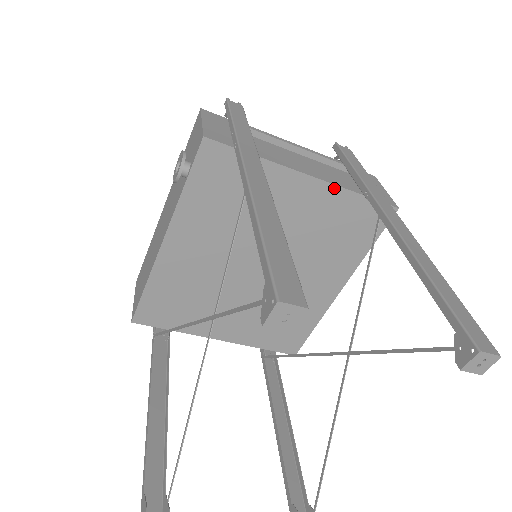
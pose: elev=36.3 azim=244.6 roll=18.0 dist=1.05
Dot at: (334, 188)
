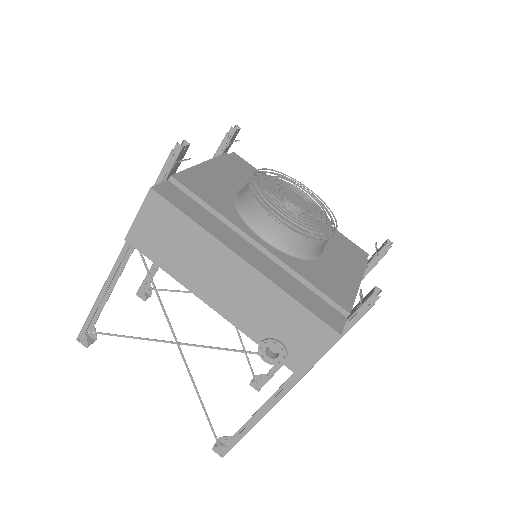
Dot at: occluded
